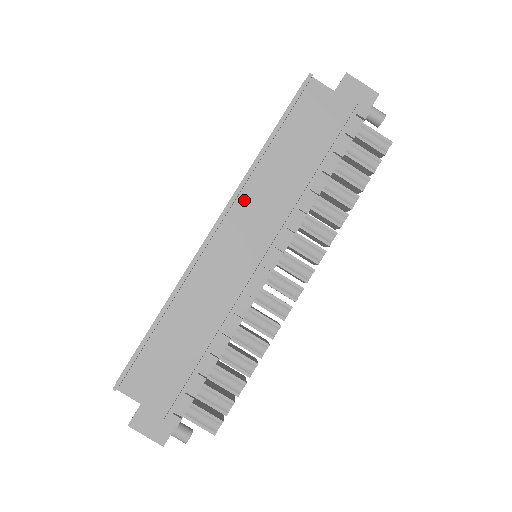
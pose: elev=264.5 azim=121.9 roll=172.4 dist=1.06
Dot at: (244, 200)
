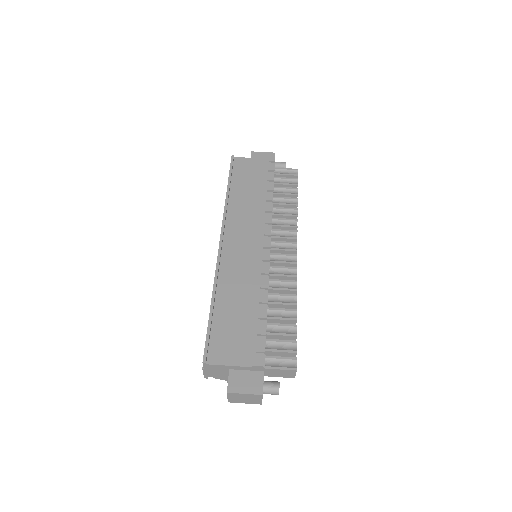
Dot at: (230, 222)
